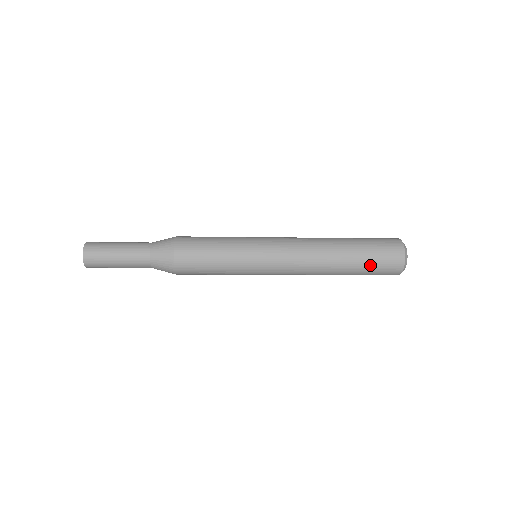
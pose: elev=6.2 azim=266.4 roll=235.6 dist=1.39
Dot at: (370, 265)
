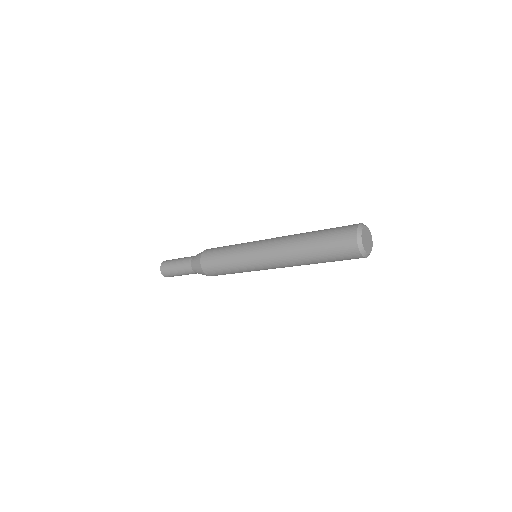
Dot at: (327, 244)
